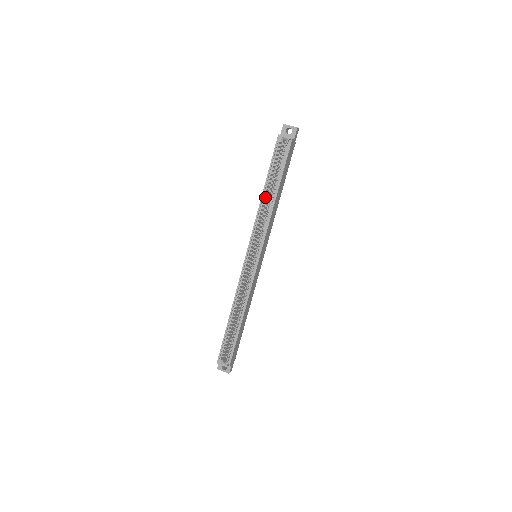
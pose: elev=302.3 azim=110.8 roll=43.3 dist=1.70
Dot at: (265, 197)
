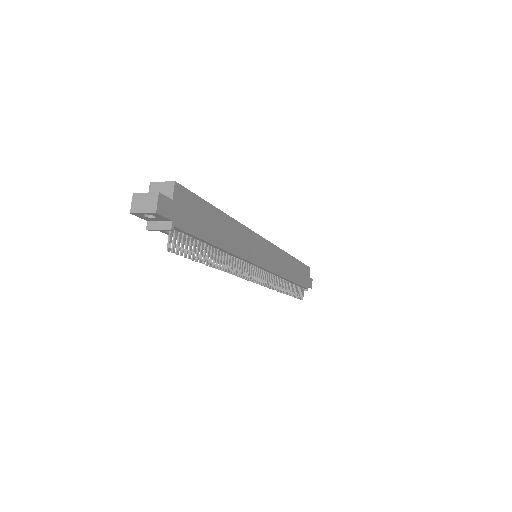
Dot at: occluded
